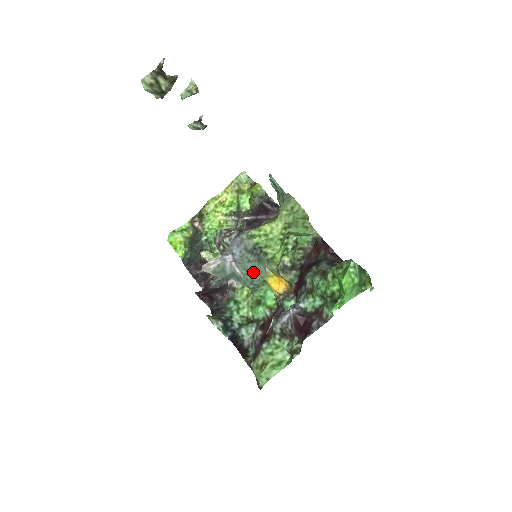
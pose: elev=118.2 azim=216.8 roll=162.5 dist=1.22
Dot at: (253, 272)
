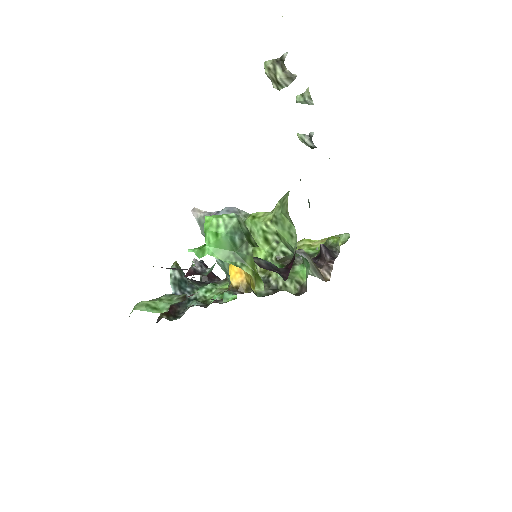
Dot at: occluded
